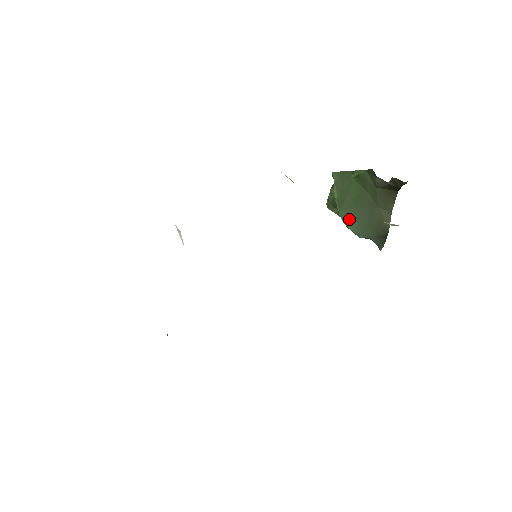
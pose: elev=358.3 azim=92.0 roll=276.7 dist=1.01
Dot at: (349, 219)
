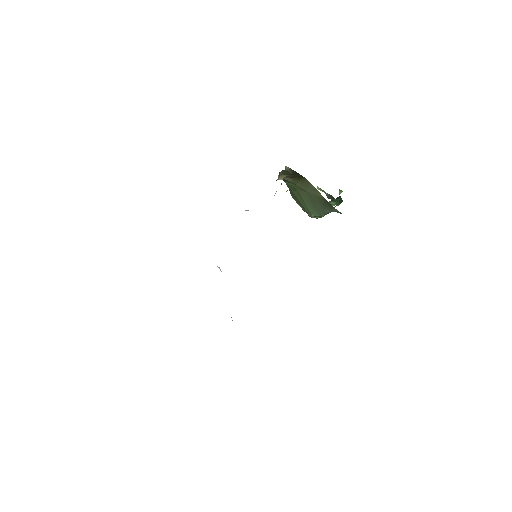
Dot at: (311, 212)
